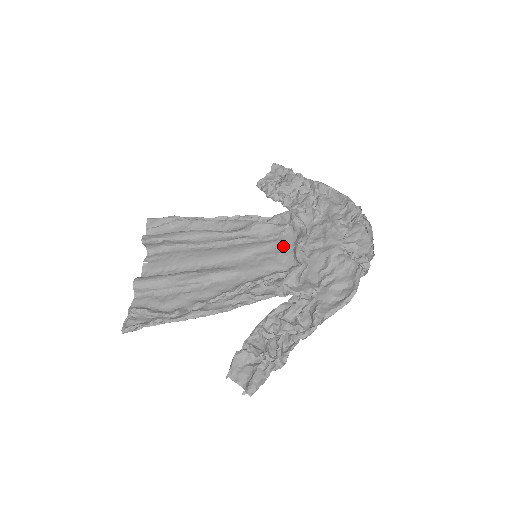
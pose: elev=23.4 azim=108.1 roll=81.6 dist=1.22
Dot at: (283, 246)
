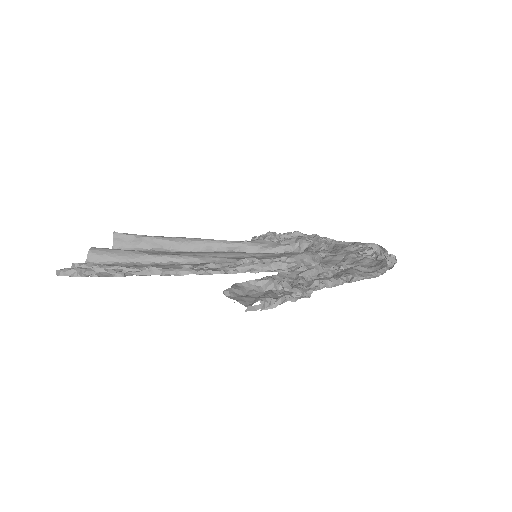
Dot at: (288, 254)
